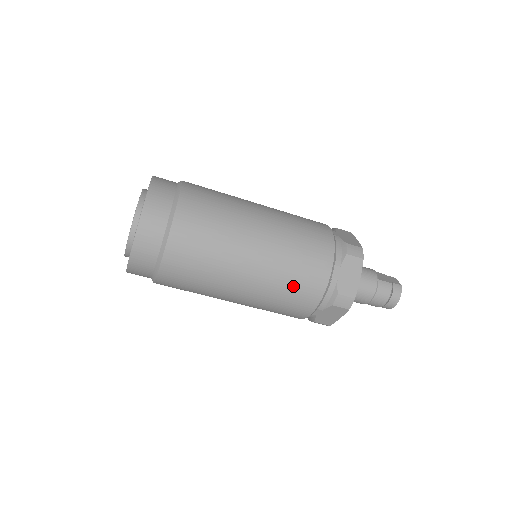
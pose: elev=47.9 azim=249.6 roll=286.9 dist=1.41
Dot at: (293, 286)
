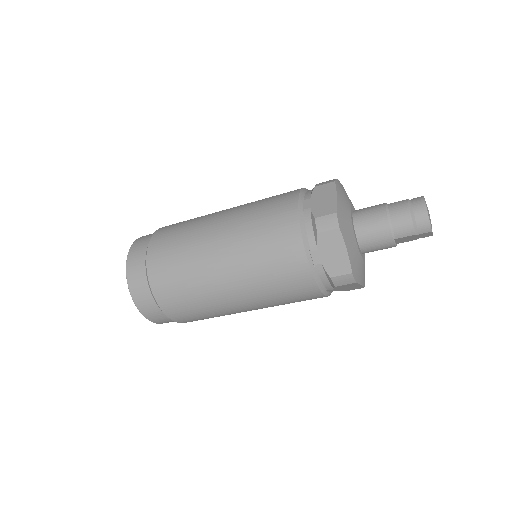
Dot at: (265, 235)
